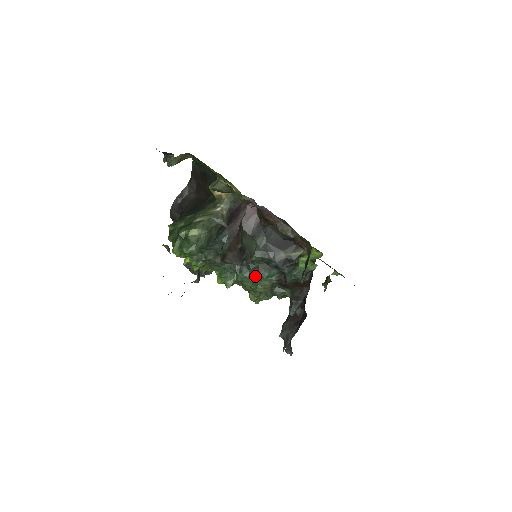
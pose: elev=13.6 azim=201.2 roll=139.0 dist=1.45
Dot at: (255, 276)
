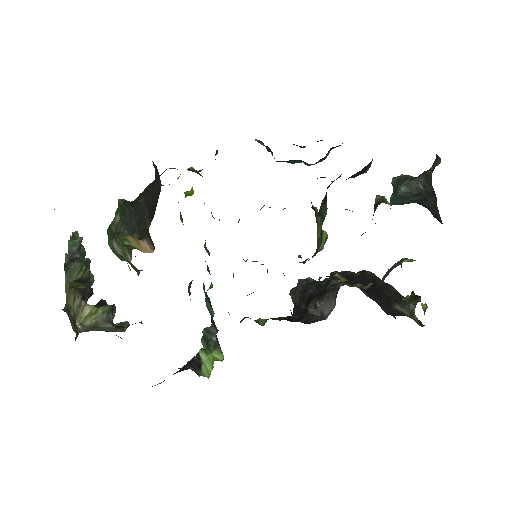
Dot at: (212, 284)
